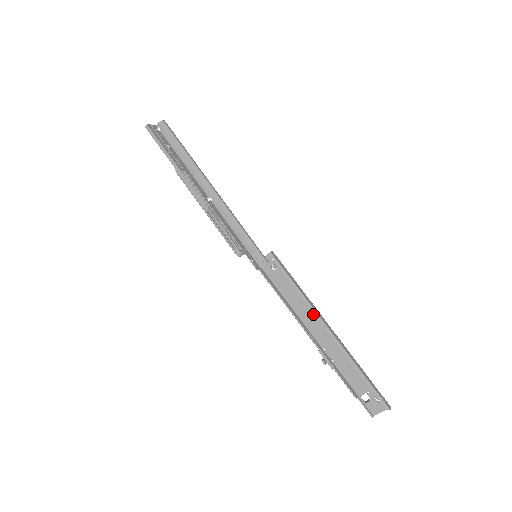
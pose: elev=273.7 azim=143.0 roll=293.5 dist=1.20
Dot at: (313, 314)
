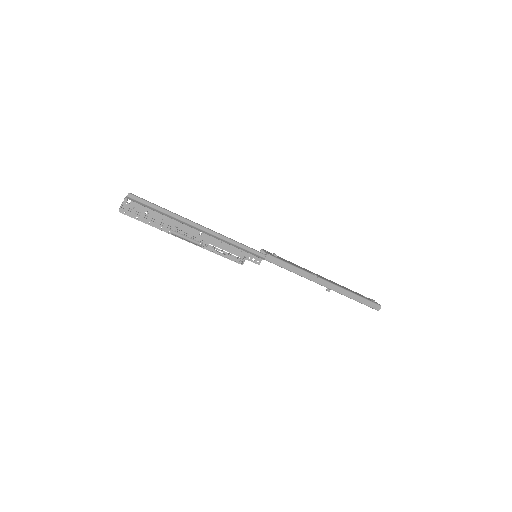
Dot at: (313, 276)
